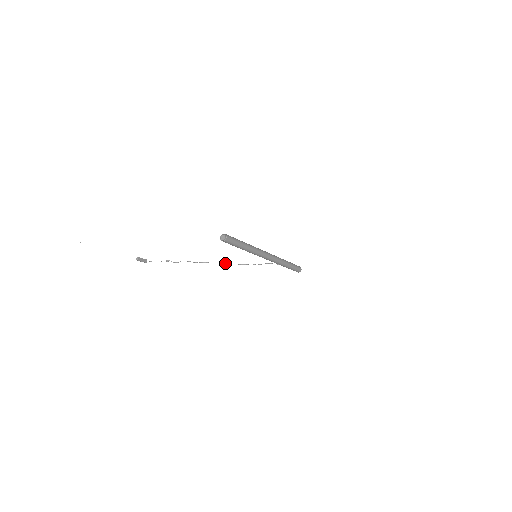
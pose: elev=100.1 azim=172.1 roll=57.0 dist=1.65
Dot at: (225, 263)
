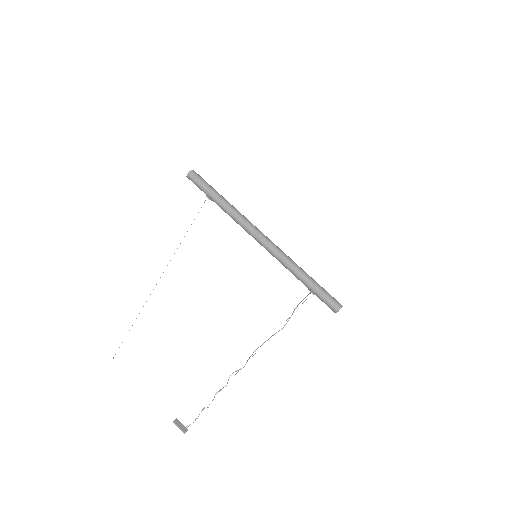
Dot at: (253, 355)
